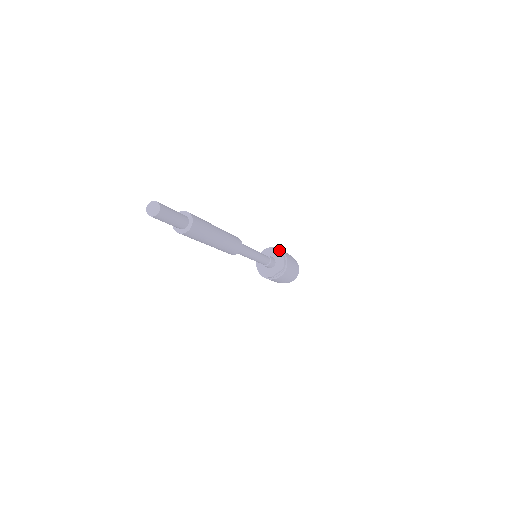
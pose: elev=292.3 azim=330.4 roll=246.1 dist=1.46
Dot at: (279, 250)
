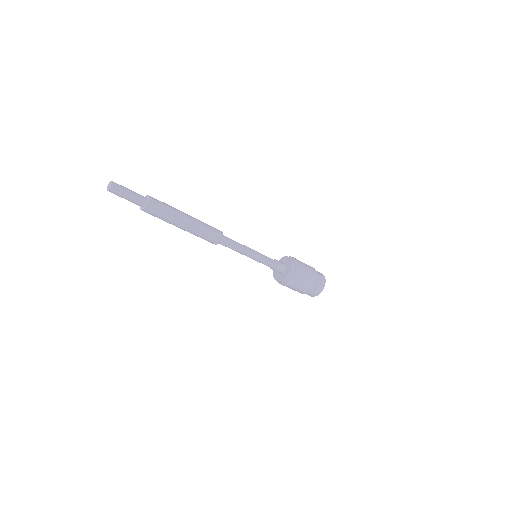
Dot at: occluded
